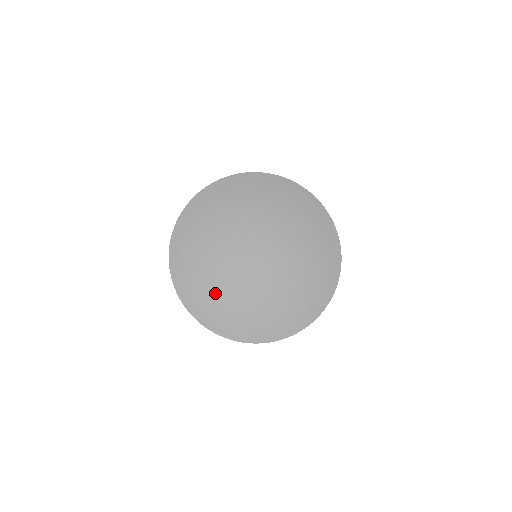
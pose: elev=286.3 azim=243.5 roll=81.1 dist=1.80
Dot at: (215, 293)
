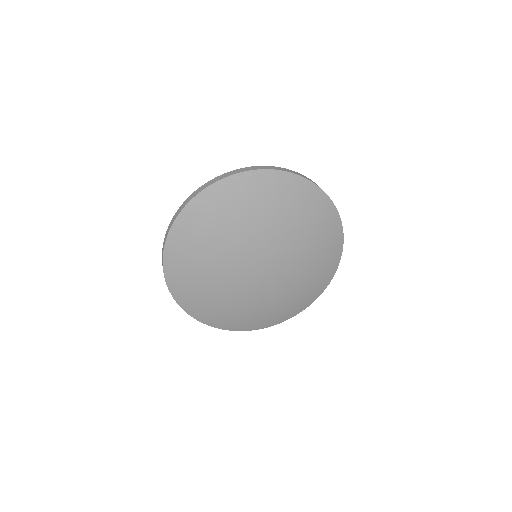
Dot at: (242, 313)
